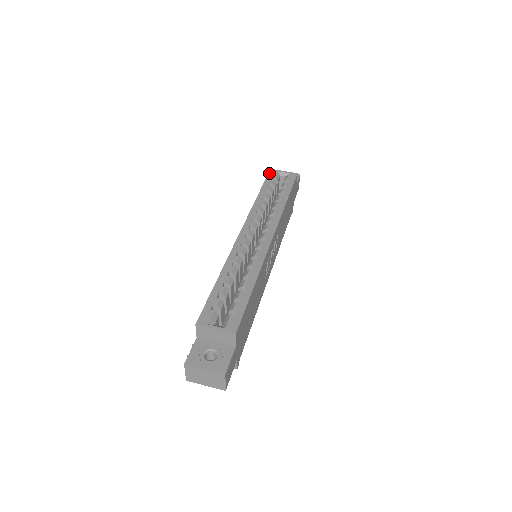
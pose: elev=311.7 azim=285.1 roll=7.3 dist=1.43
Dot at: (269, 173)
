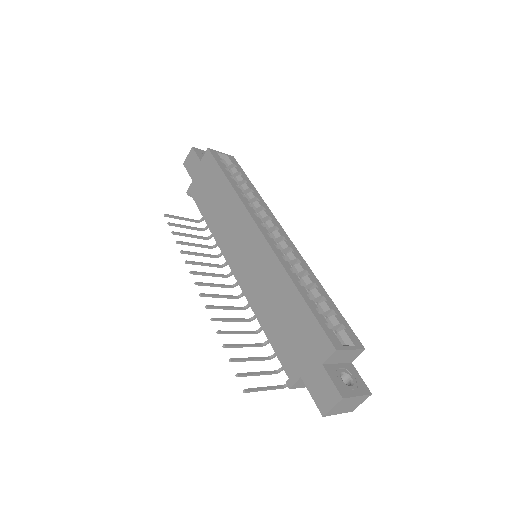
Dot at: (212, 154)
